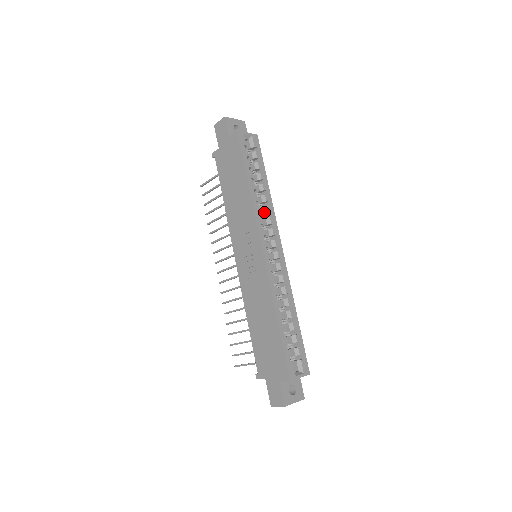
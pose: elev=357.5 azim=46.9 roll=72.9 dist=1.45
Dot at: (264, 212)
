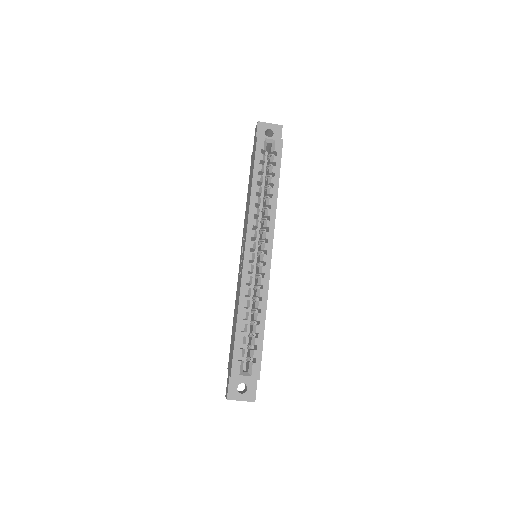
Dot at: (264, 215)
